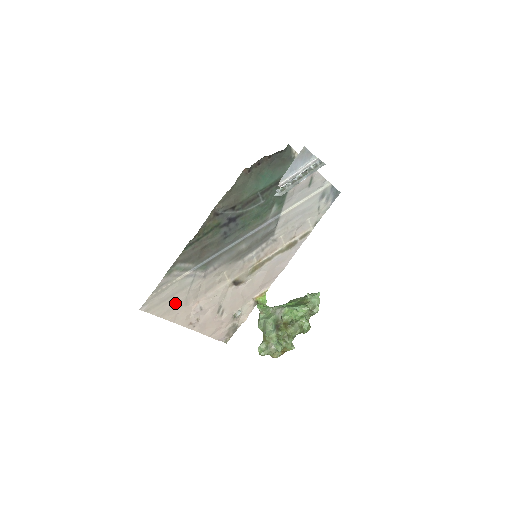
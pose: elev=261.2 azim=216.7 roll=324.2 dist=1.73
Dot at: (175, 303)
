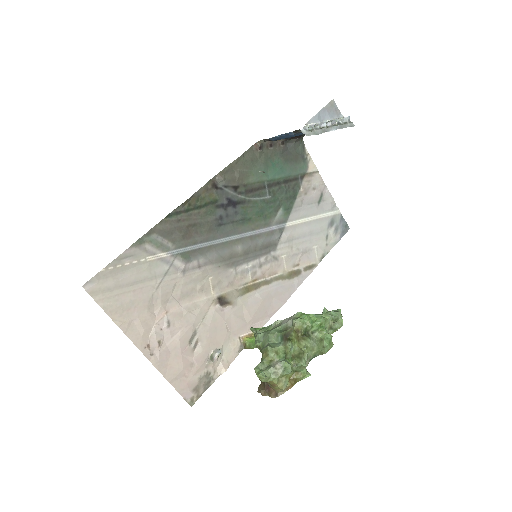
Dot at: (135, 298)
